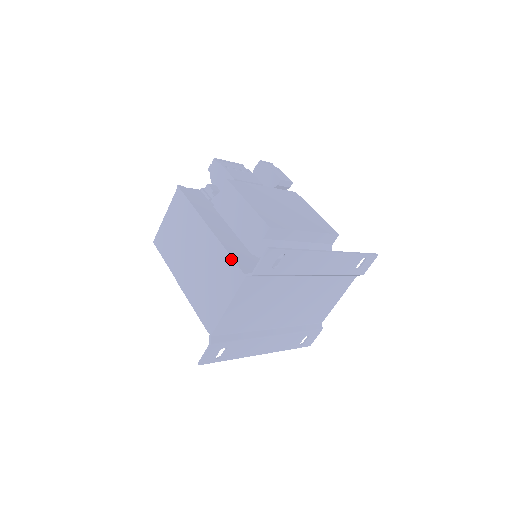
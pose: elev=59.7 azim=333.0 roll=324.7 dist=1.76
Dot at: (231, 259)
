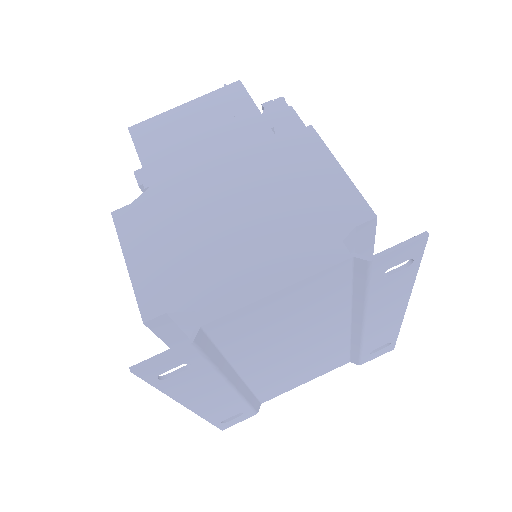
Dot at: (324, 218)
